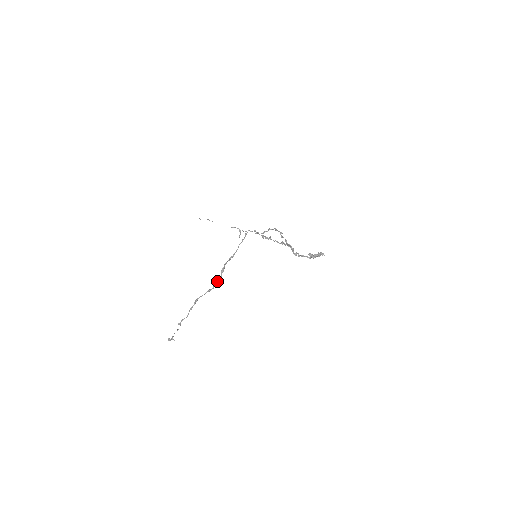
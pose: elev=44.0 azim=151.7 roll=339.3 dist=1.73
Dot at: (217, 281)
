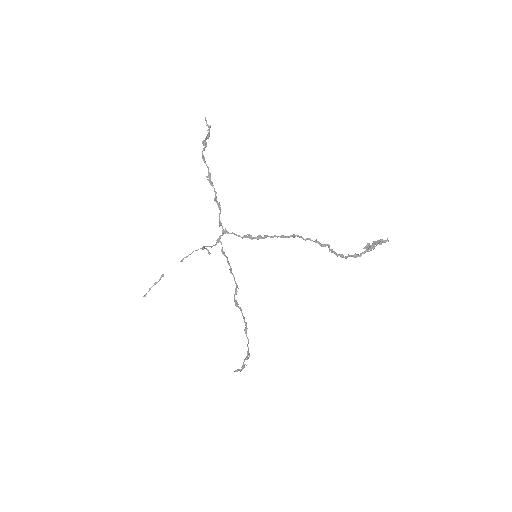
Dot at: (244, 318)
